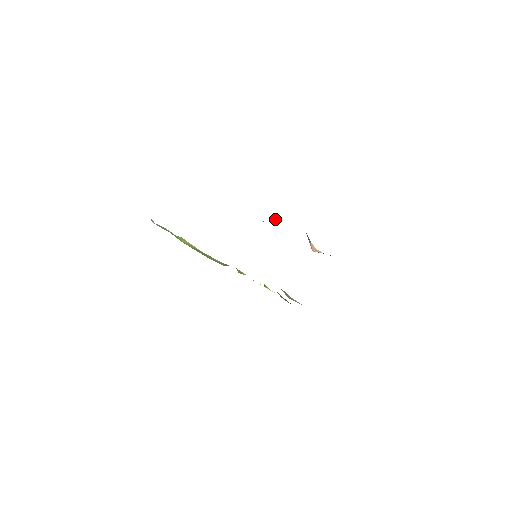
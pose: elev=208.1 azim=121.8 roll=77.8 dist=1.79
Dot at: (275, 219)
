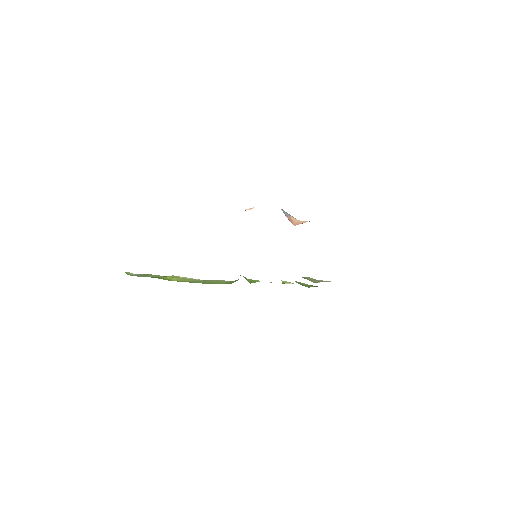
Dot at: (246, 209)
